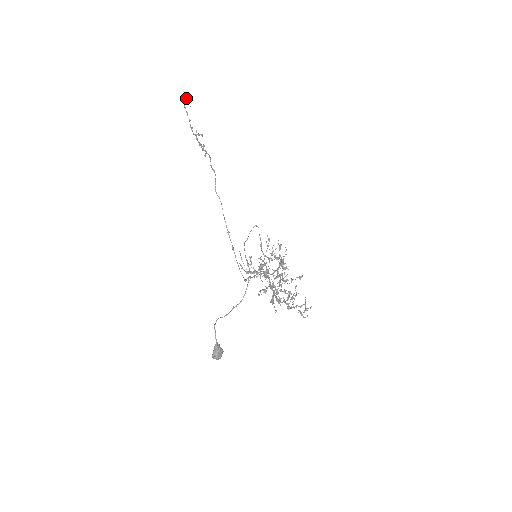
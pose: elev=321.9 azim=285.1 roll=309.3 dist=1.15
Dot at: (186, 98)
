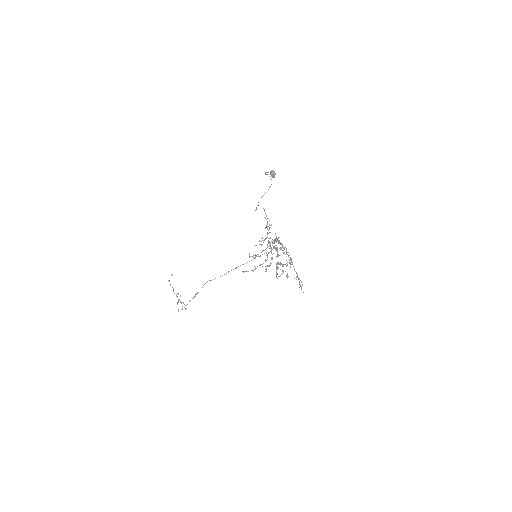
Dot at: (171, 275)
